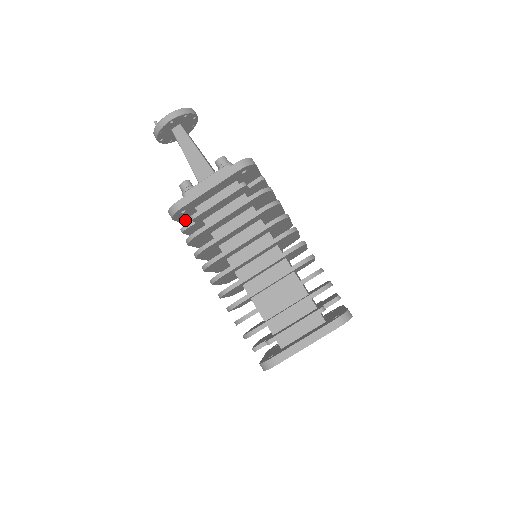
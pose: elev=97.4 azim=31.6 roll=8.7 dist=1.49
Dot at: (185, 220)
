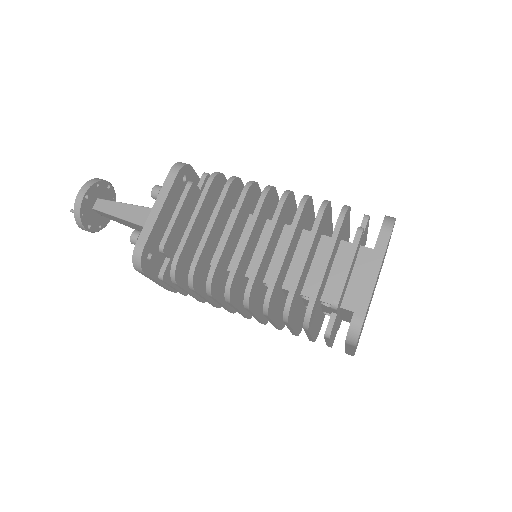
Dot at: occluded
